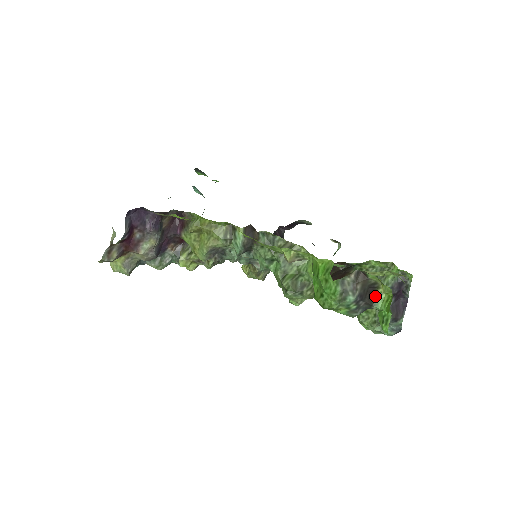
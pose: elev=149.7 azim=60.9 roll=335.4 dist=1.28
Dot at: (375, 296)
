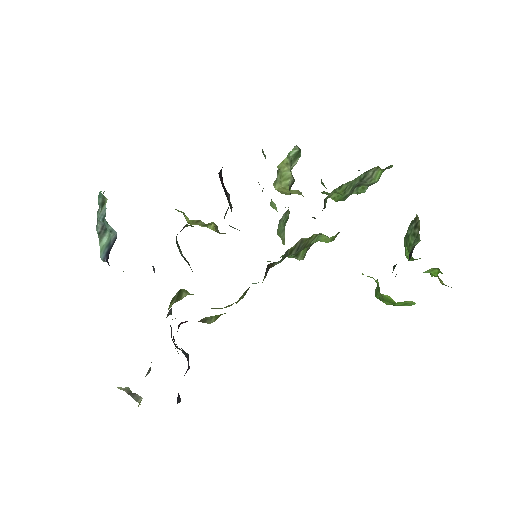
Dot at: occluded
